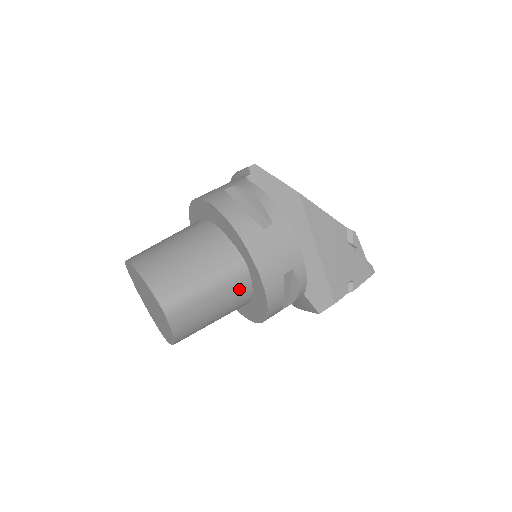
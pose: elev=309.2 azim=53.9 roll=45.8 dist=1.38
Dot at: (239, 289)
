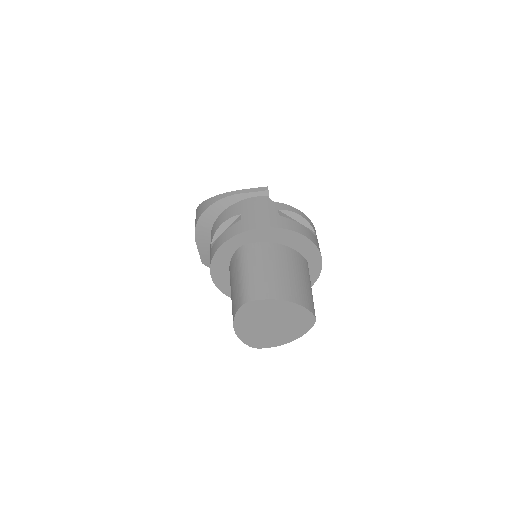
Dot at: occluded
